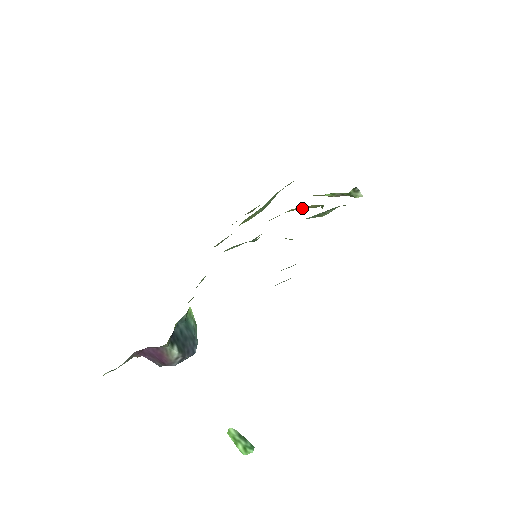
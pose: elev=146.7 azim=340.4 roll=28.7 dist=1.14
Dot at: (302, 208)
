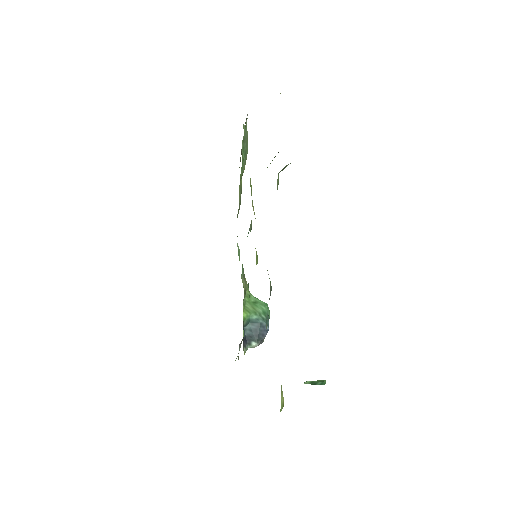
Dot at: occluded
